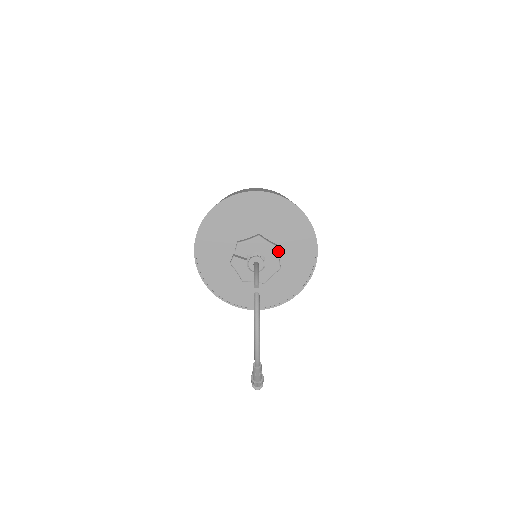
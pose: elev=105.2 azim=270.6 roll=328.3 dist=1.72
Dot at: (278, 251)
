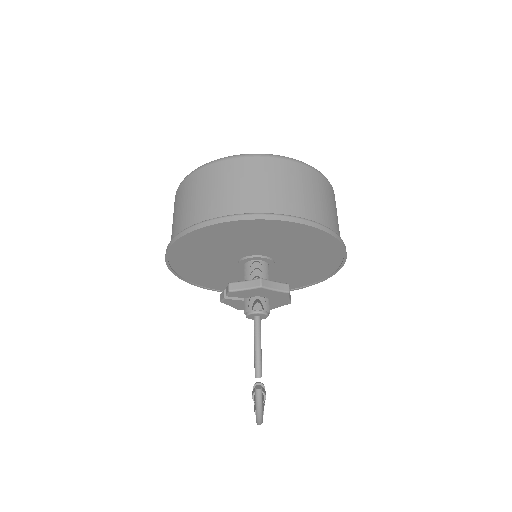
Dot at: (288, 295)
